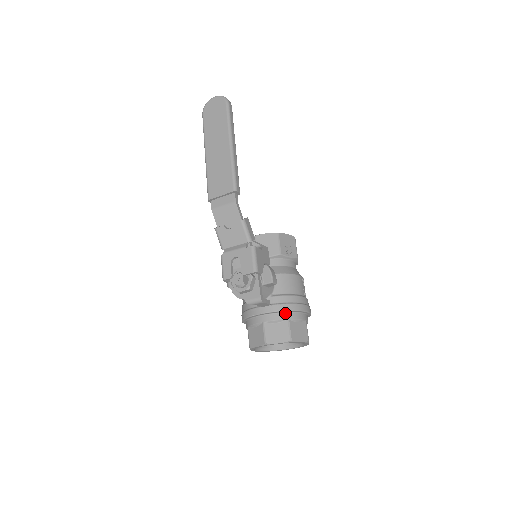
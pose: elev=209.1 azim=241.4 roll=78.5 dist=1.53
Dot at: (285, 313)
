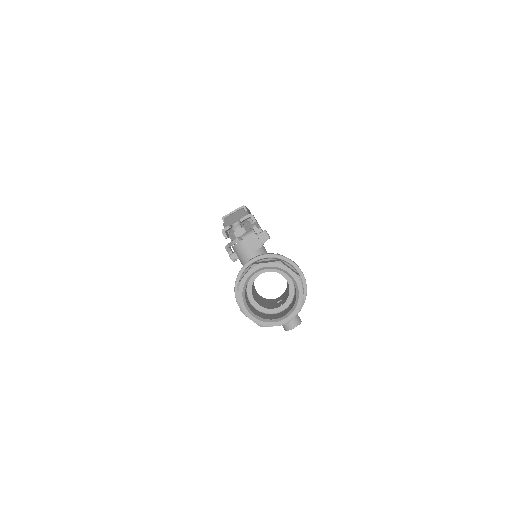
Dot at: (277, 258)
